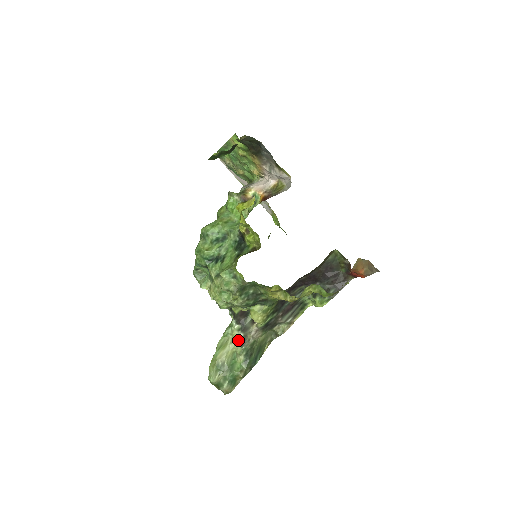
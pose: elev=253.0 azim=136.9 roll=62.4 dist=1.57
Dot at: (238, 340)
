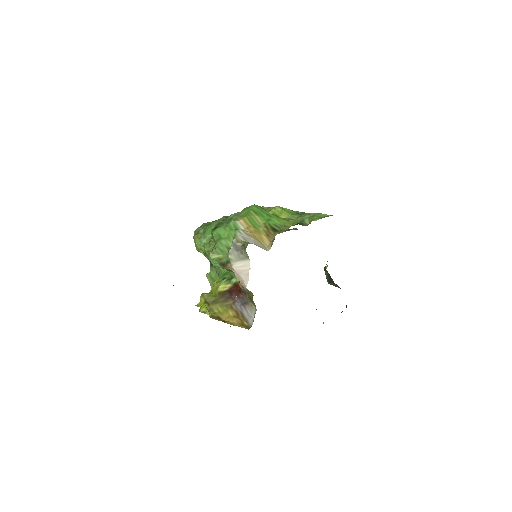
Dot at: occluded
